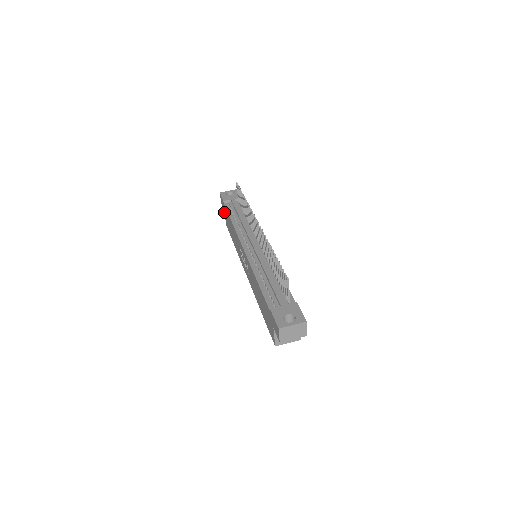
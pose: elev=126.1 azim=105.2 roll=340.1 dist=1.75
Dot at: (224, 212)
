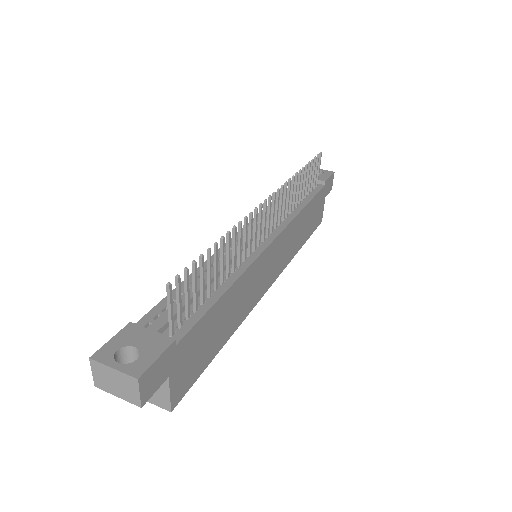
Dot at: occluded
